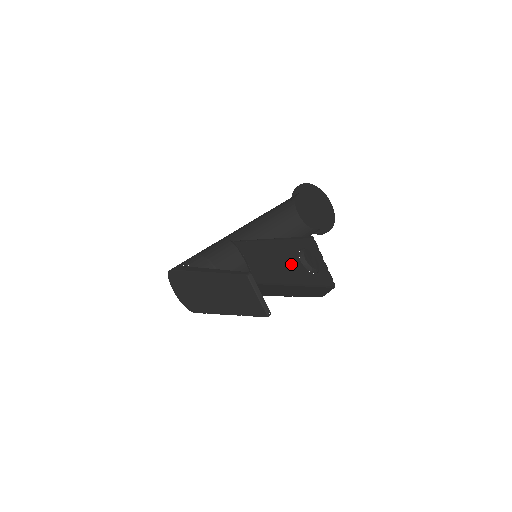
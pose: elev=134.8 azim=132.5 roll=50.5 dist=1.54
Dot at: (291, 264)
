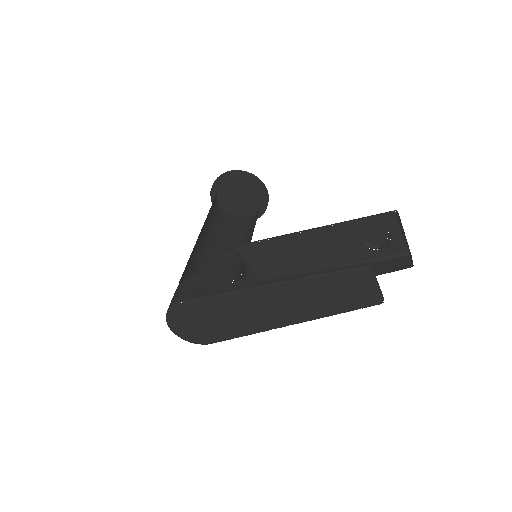
Dot at: (342, 248)
